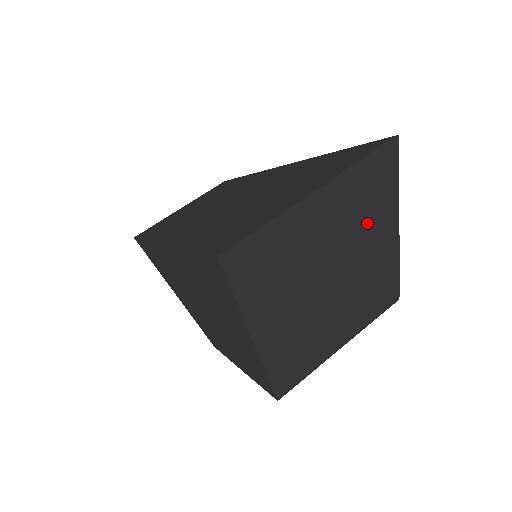
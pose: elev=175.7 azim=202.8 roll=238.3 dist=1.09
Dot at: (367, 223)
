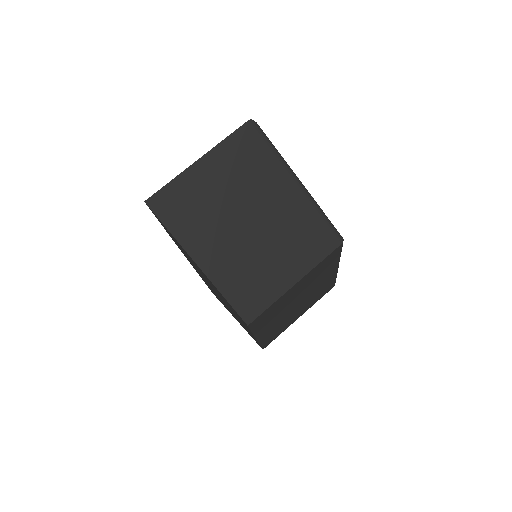
Dot at: (259, 178)
